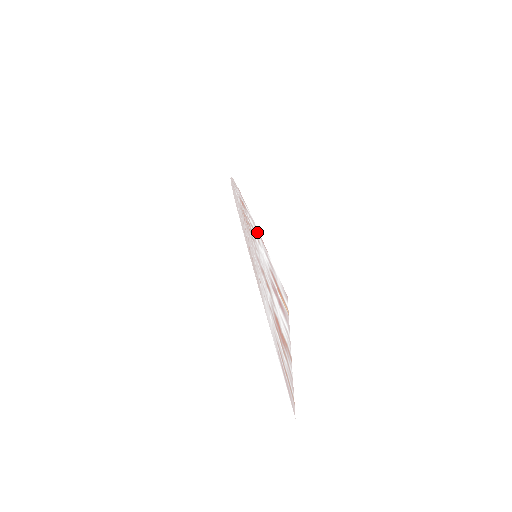
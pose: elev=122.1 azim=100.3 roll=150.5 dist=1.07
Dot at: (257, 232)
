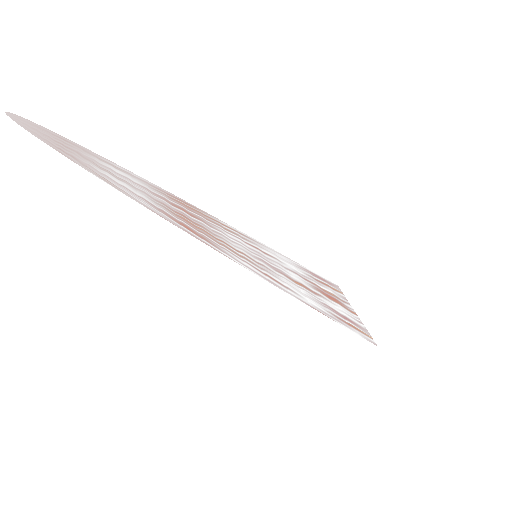
Dot at: (291, 294)
